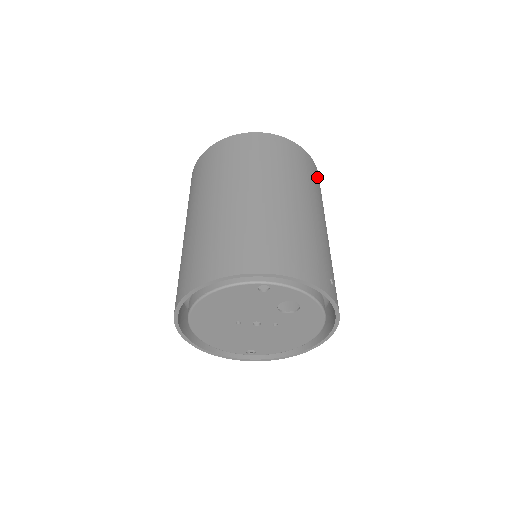
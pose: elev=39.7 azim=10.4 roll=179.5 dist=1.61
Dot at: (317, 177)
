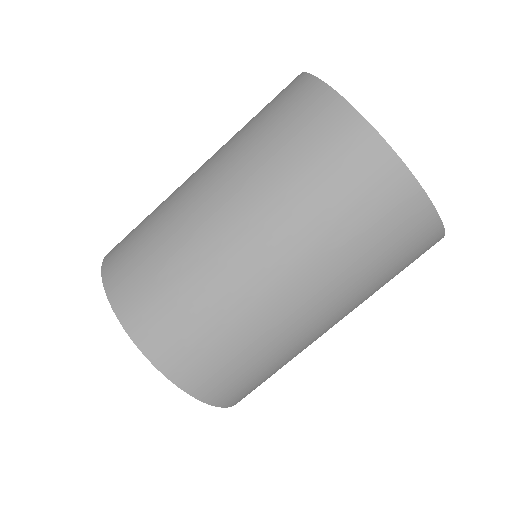
Dot at: occluded
